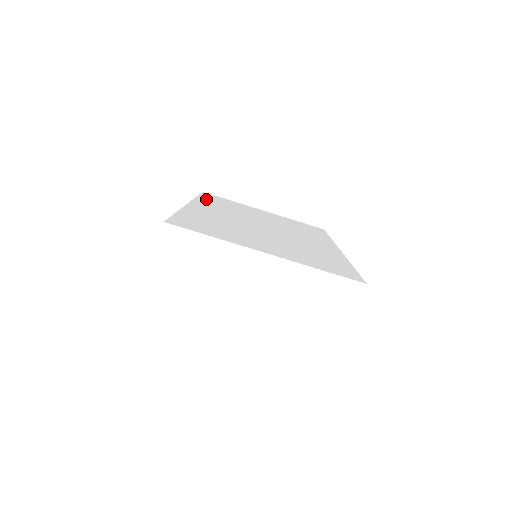
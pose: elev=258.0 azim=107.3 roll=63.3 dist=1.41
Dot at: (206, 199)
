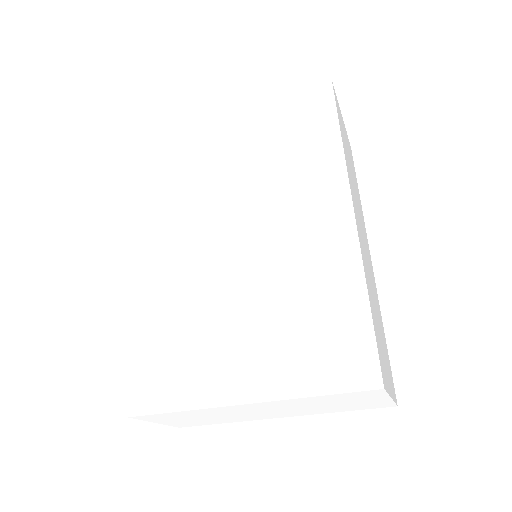
Dot at: (160, 188)
